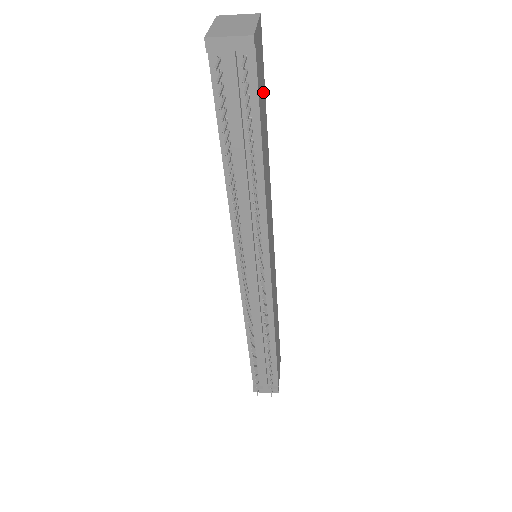
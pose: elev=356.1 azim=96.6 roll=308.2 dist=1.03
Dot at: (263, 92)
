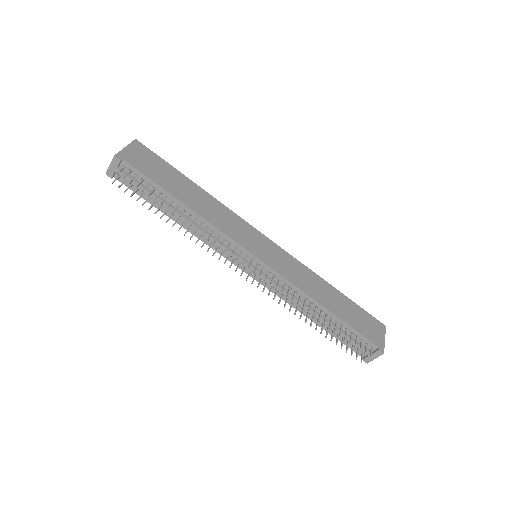
Dot at: (165, 169)
